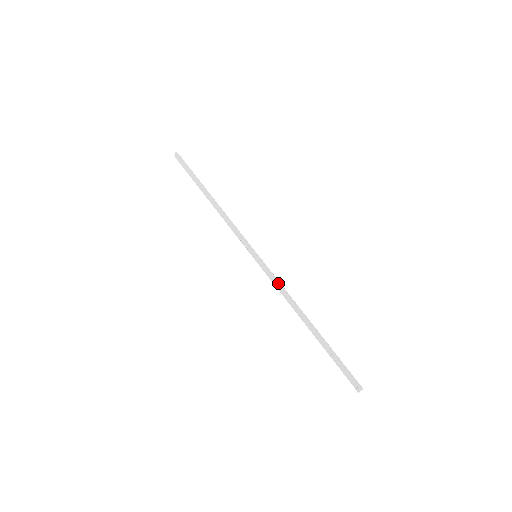
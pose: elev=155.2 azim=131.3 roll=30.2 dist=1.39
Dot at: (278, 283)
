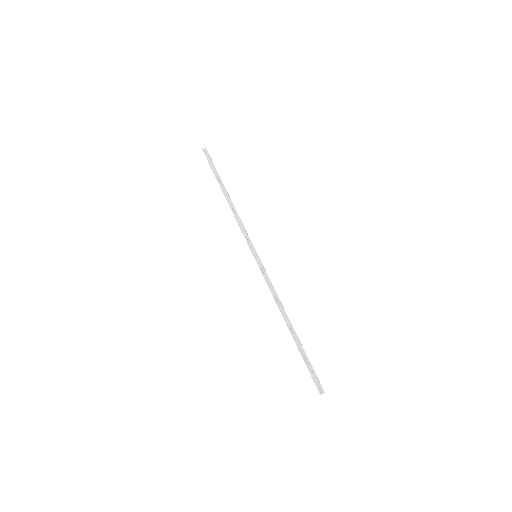
Dot at: occluded
